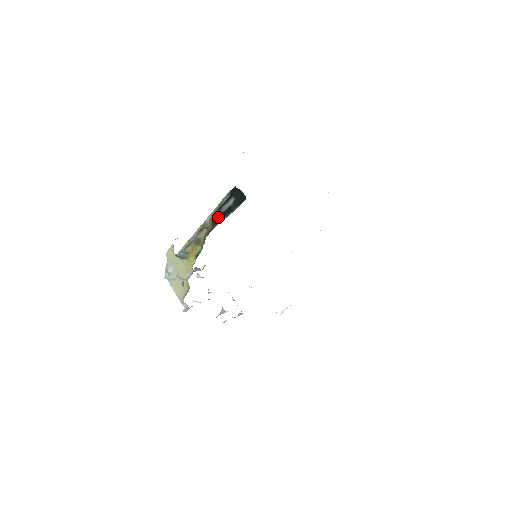
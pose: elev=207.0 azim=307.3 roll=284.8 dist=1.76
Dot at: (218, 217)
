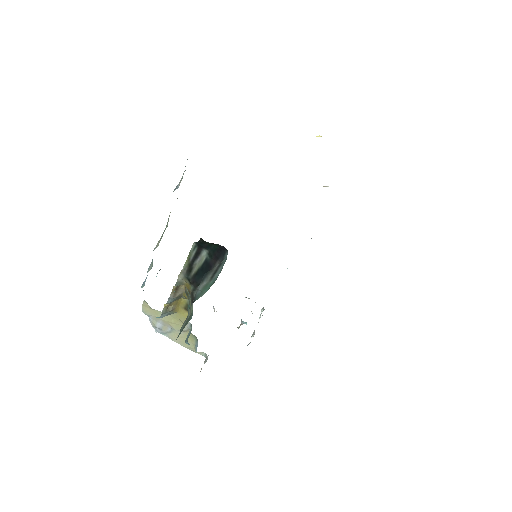
Dot at: (195, 276)
